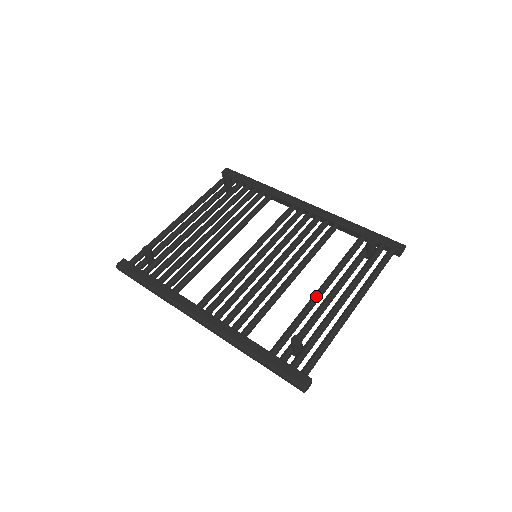
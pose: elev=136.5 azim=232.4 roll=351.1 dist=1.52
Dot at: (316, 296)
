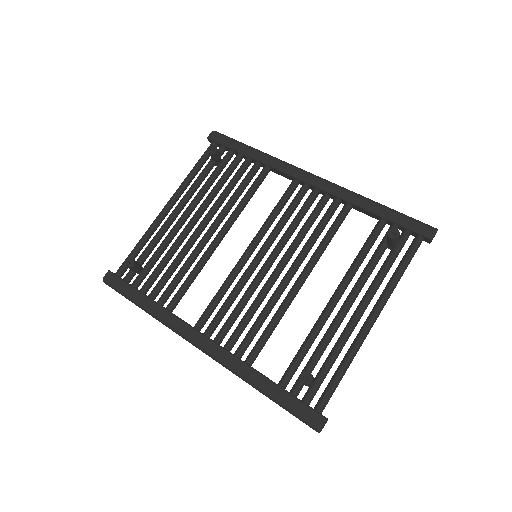
Dot at: (328, 309)
